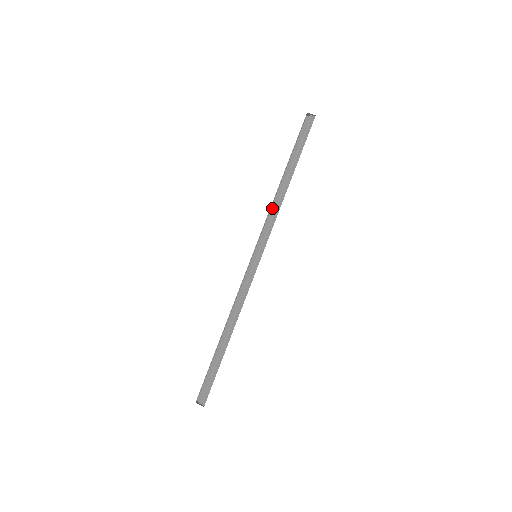
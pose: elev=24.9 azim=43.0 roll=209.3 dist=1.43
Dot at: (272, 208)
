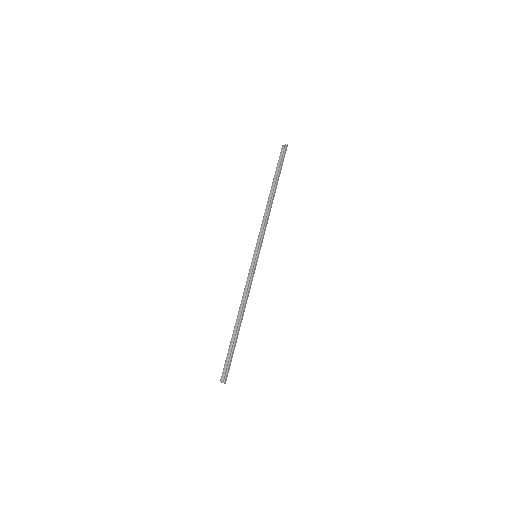
Dot at: (266, 219)
